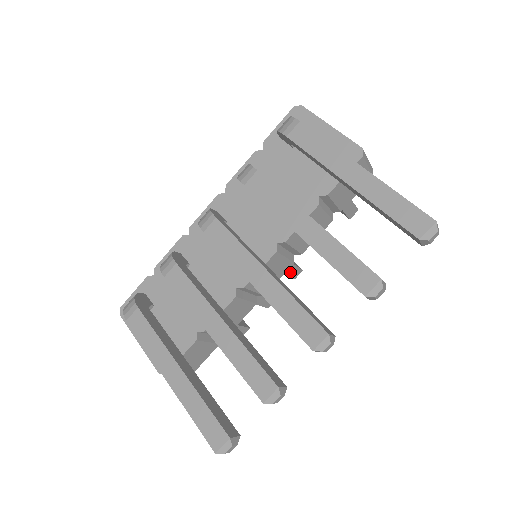
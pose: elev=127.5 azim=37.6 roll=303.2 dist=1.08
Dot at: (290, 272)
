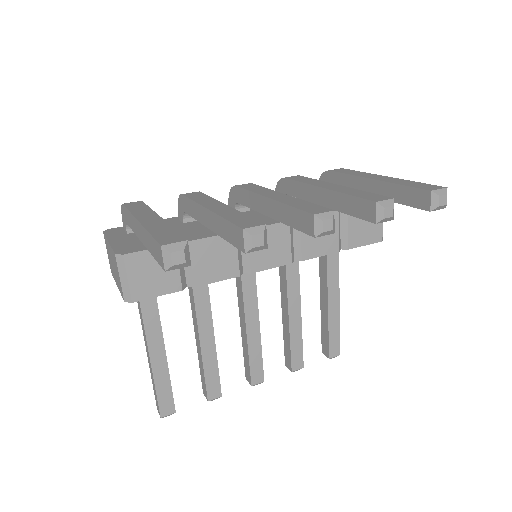
Dot at: (254, 365)
